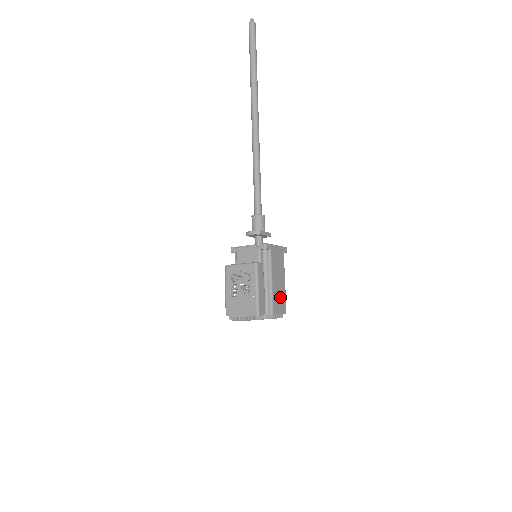
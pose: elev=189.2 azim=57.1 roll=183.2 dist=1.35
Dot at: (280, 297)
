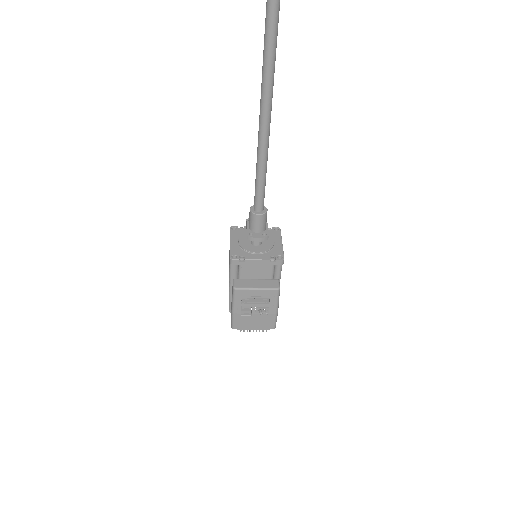
Dot at: occluded
